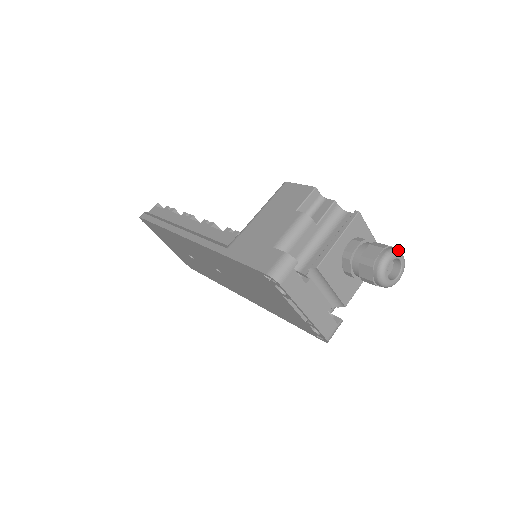
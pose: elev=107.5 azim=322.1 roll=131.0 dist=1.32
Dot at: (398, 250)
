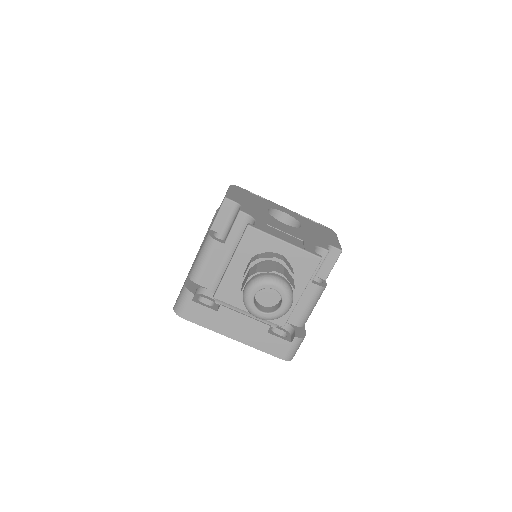
Dot at: (265, 278)
